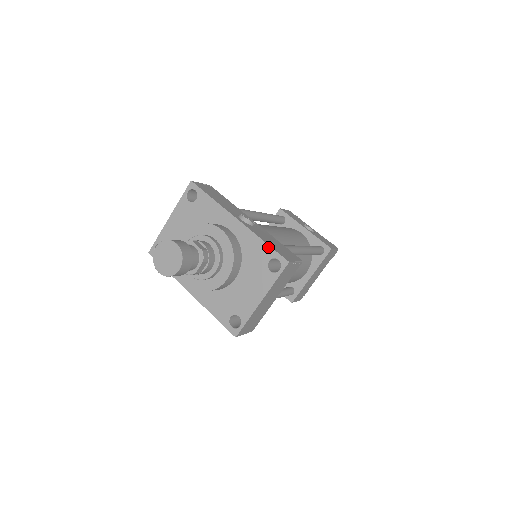
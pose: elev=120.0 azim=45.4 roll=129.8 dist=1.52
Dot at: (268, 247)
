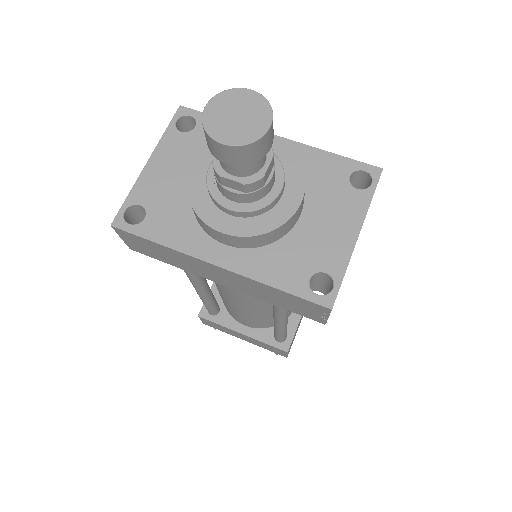
Dot at: (341, 158)
